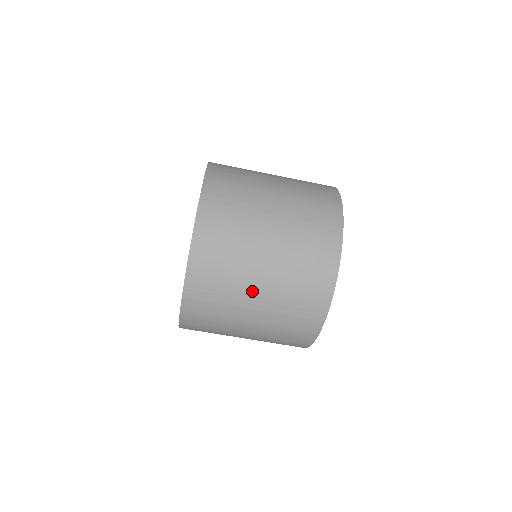
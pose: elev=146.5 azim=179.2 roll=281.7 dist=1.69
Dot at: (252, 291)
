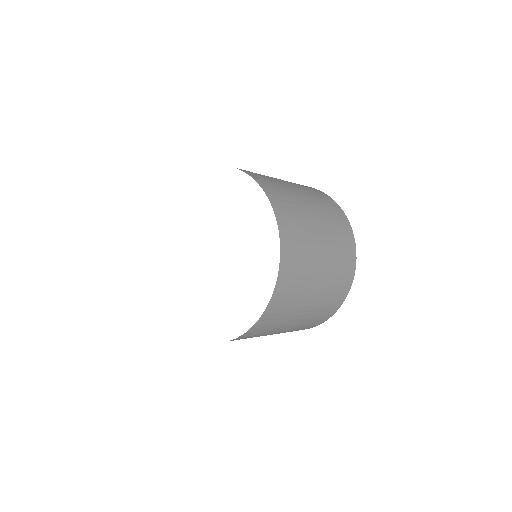
Dot at: occluded
